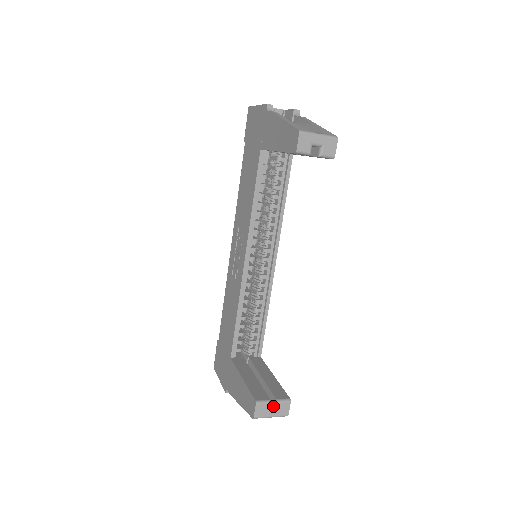
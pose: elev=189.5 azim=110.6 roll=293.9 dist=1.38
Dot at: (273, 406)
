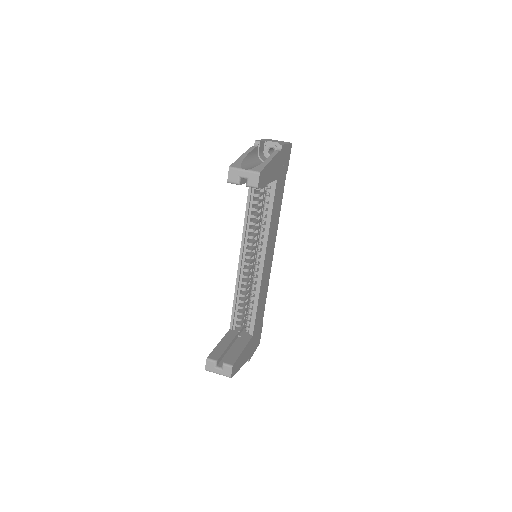
Dot at: (221, 366)
